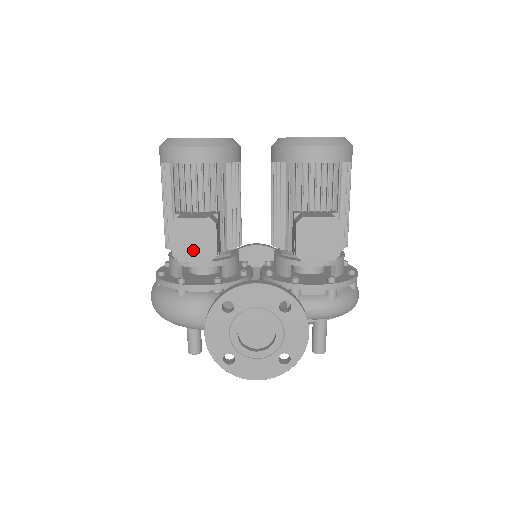
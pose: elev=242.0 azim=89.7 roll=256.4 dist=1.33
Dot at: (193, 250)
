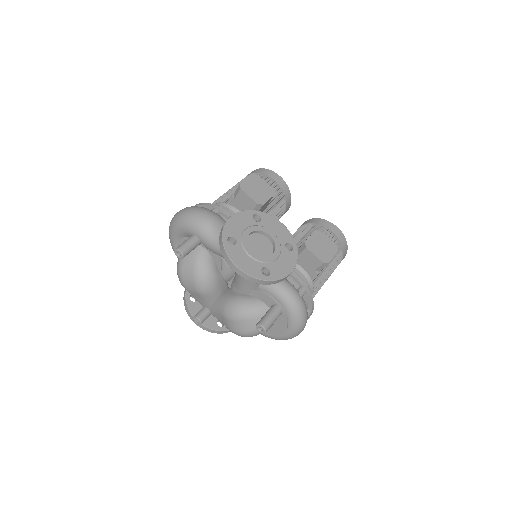
Dot at: (253, 192)
